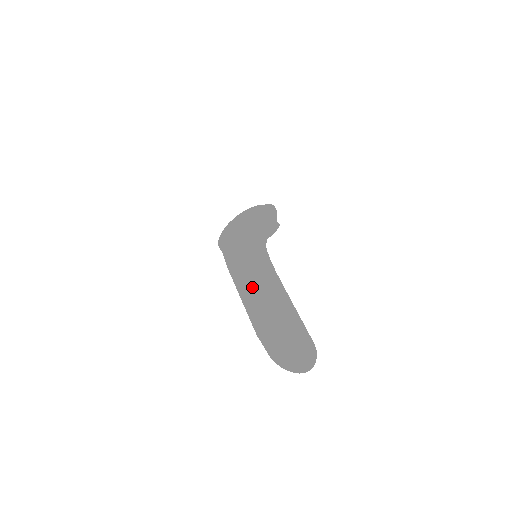
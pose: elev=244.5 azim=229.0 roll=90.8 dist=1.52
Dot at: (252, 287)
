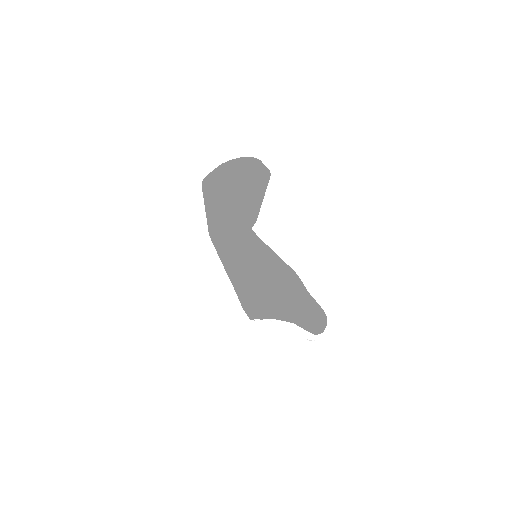
Dot at: occluded
